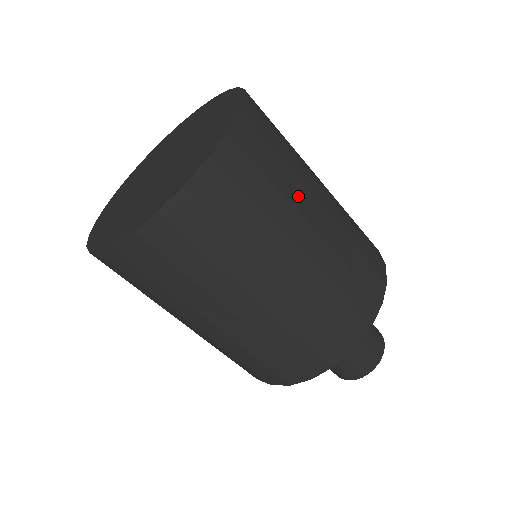
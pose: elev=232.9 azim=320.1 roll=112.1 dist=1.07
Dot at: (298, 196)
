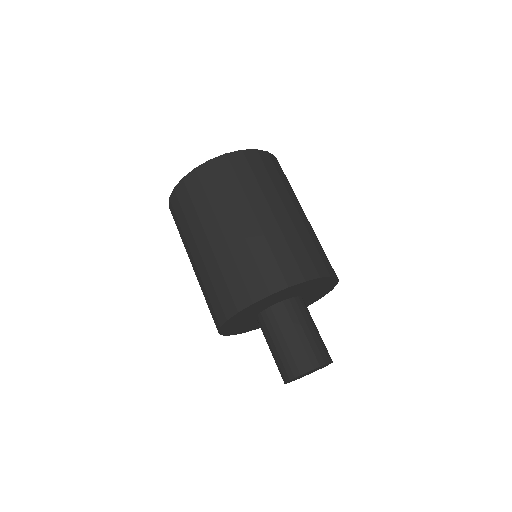
Dot at: occluded
